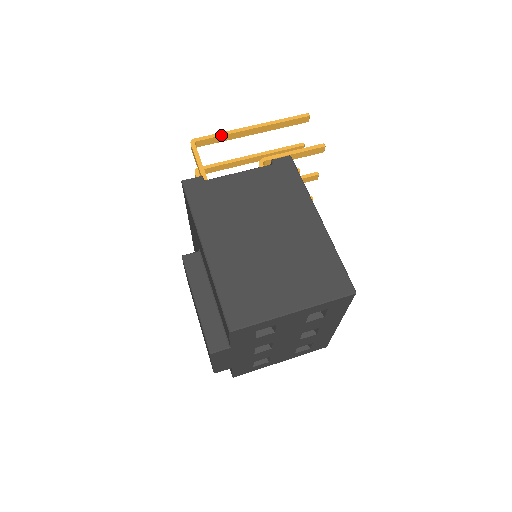
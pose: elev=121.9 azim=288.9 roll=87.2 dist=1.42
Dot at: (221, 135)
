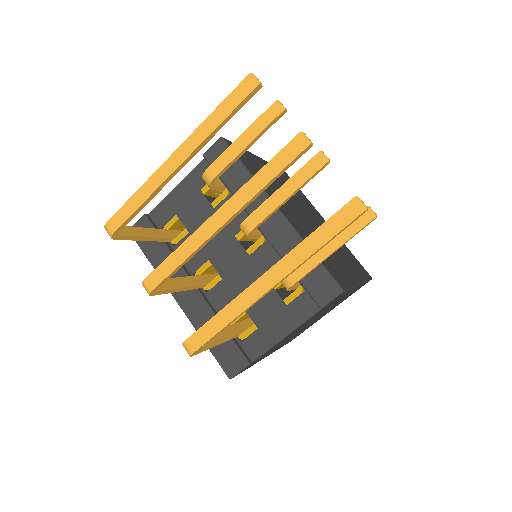
Dot at: occluded
